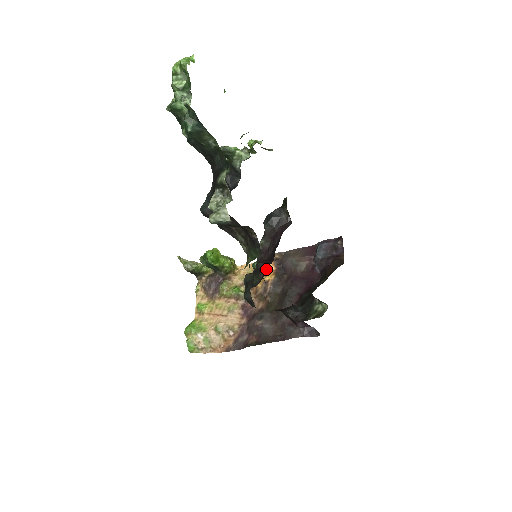
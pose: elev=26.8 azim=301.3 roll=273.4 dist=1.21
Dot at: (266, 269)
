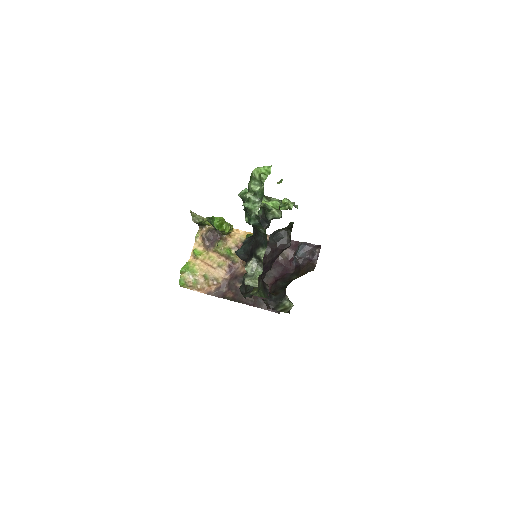
Dot at: occluded
